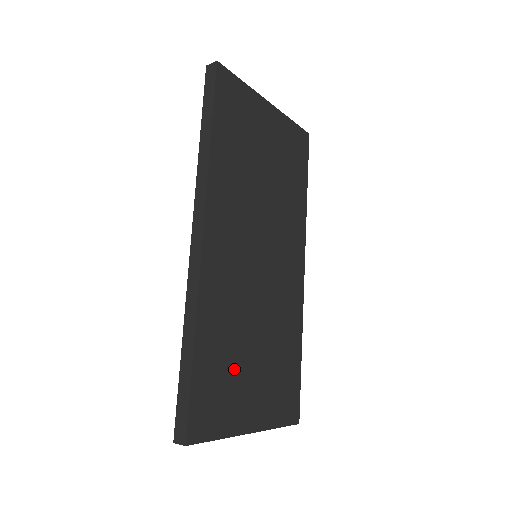
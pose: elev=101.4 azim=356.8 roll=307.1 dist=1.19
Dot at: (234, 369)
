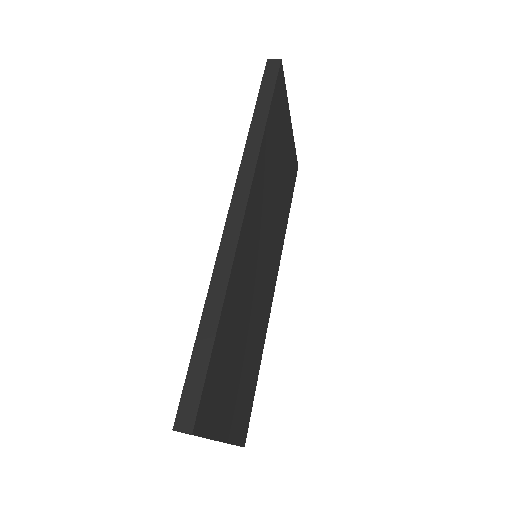
Dot at: (230, 363)
